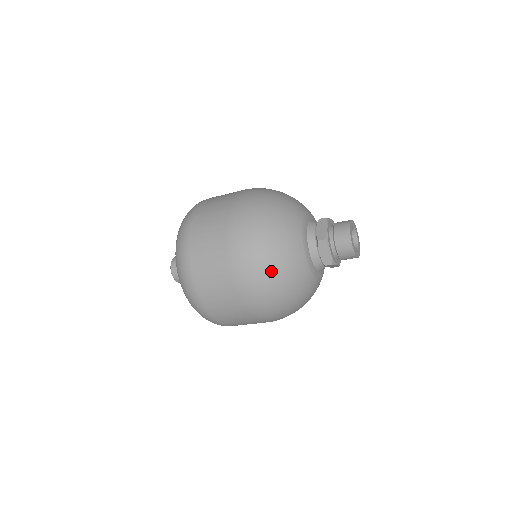
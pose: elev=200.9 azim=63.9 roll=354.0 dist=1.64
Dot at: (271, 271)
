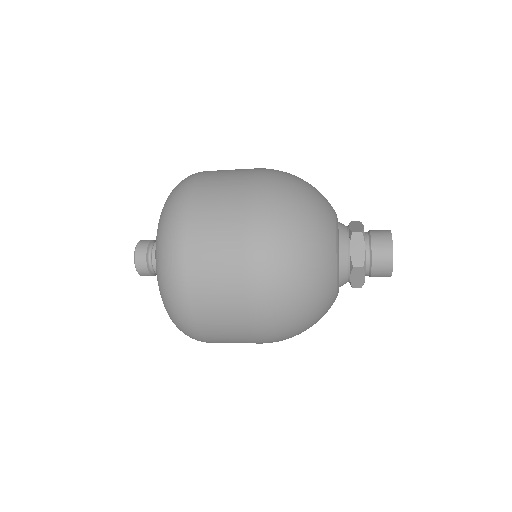
Dot at: (297, 233)
